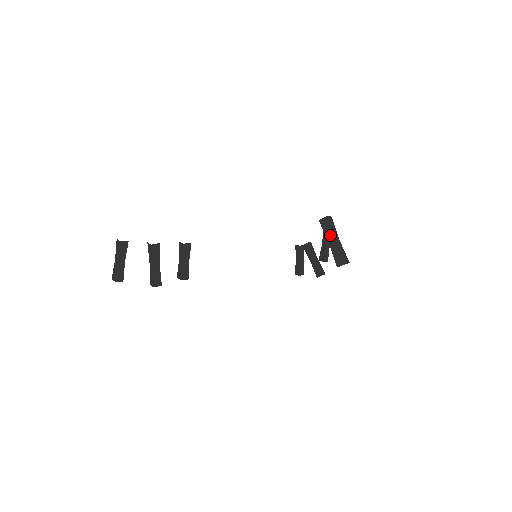
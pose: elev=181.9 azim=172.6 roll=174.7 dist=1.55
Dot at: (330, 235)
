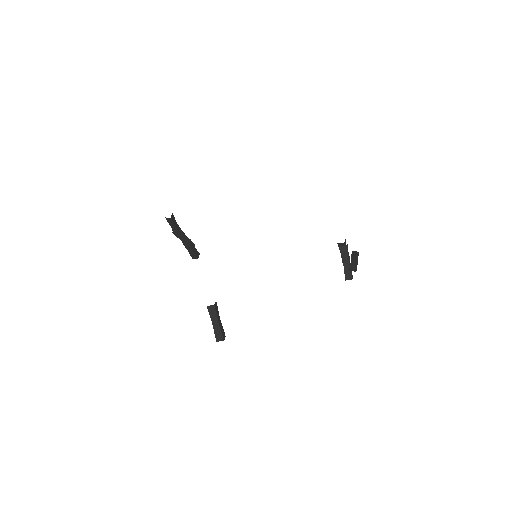
Dot at: (211, 317)
